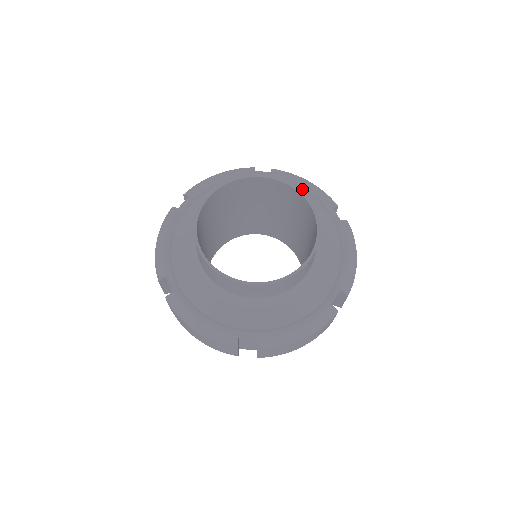
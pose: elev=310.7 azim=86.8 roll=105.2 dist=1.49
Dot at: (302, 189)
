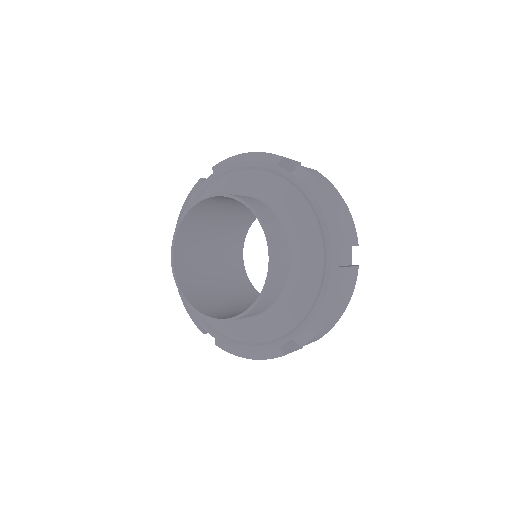
Dot at: (313, 208)
